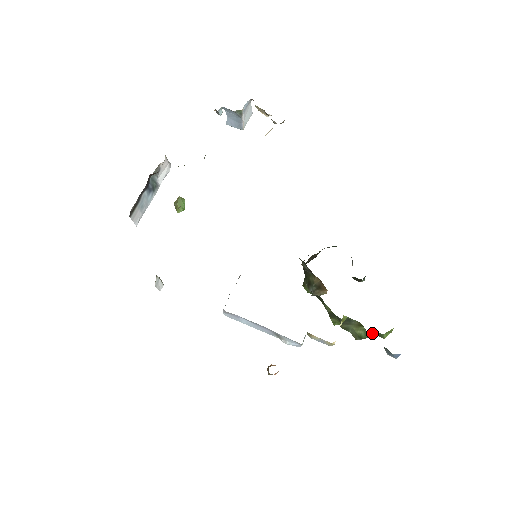
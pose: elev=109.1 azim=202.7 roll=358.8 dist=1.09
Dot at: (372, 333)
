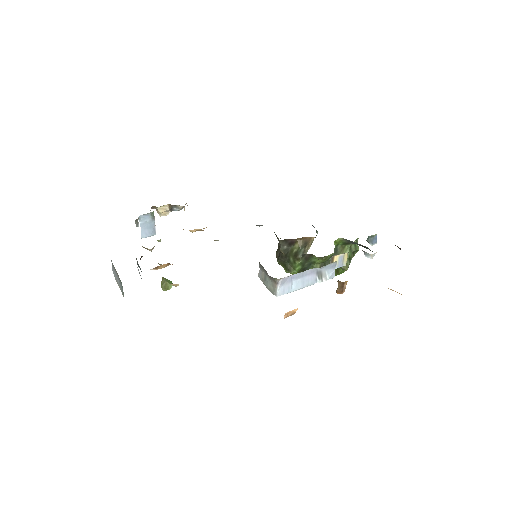
Dot at: (352, 247)
